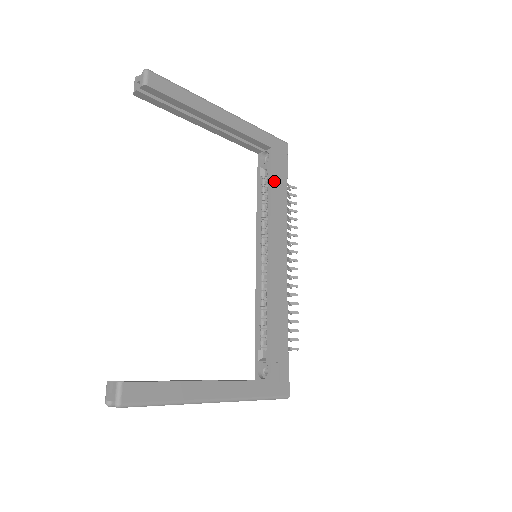
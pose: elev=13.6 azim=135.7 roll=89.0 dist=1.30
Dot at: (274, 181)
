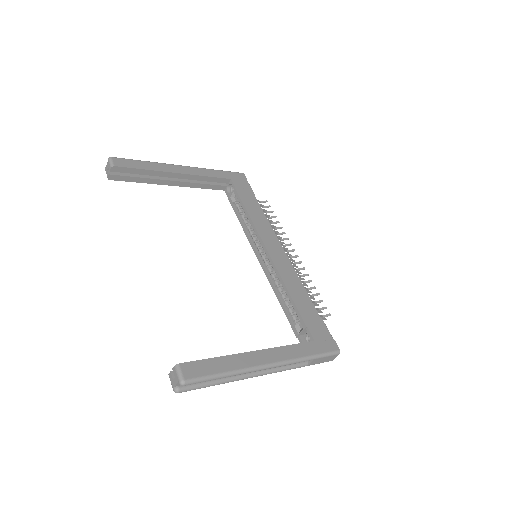
Dot at: (244, 200)
